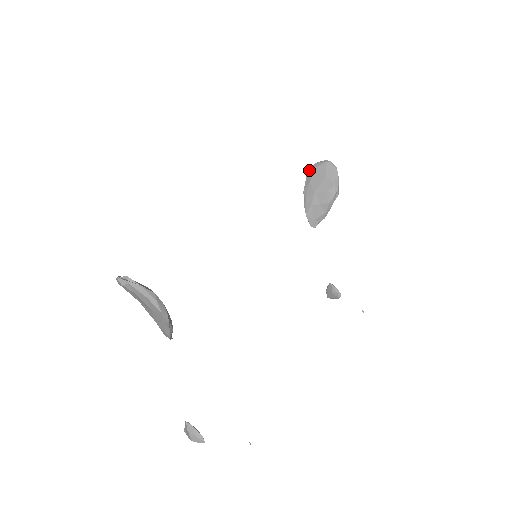
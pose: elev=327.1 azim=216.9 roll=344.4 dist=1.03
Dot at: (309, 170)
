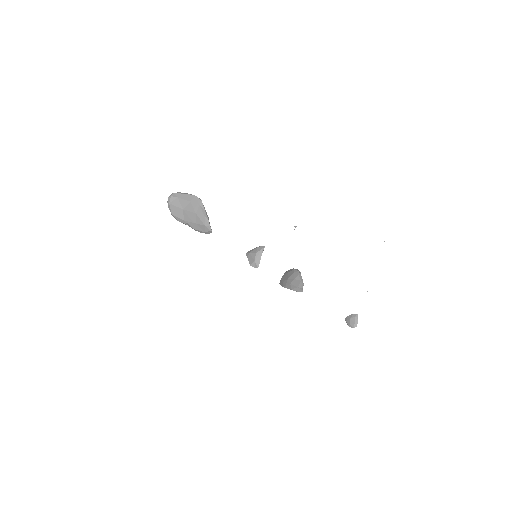
Dot at: (279, 283)
